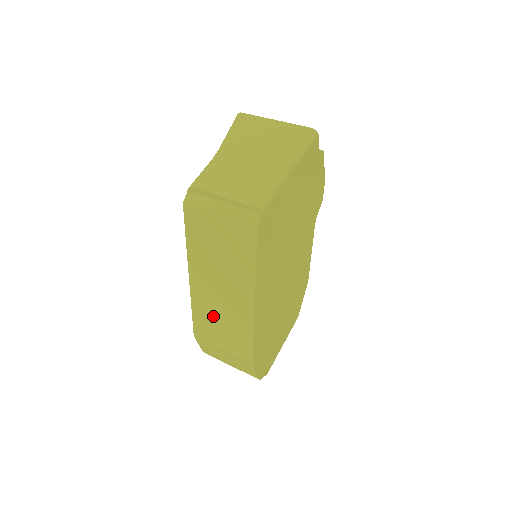
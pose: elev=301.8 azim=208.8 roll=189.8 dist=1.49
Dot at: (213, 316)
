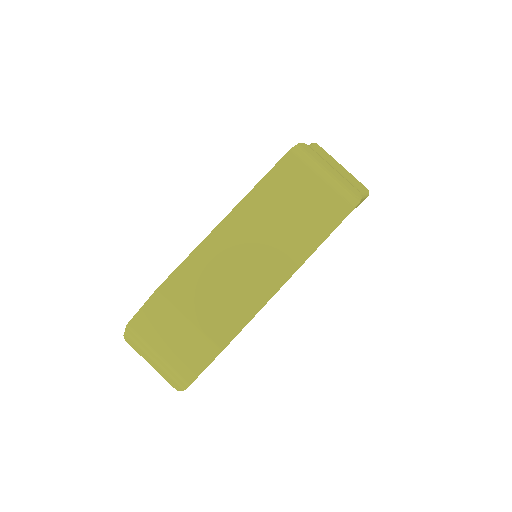
Dot at: (217, 273)
